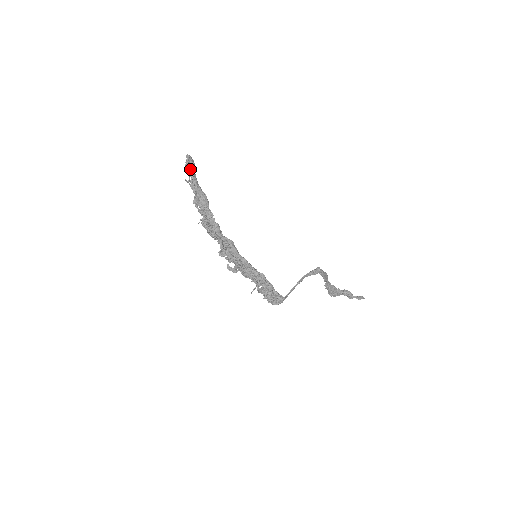
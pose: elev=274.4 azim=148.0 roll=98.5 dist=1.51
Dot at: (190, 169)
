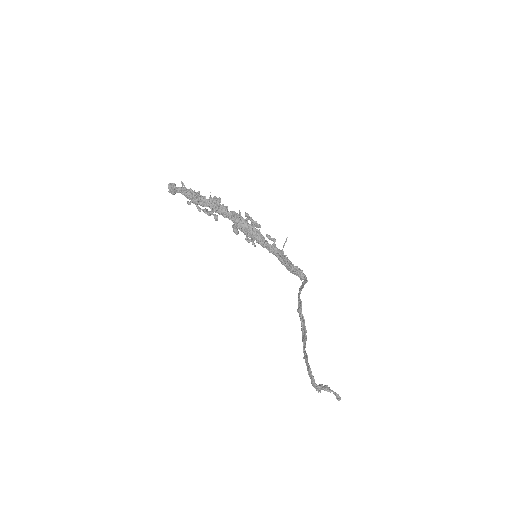
Dot at: (177, 187)
